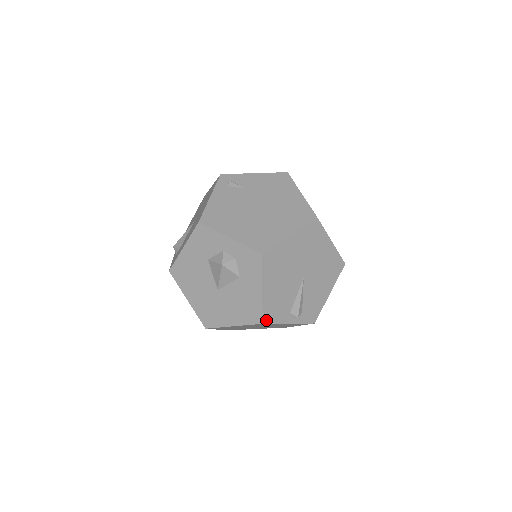
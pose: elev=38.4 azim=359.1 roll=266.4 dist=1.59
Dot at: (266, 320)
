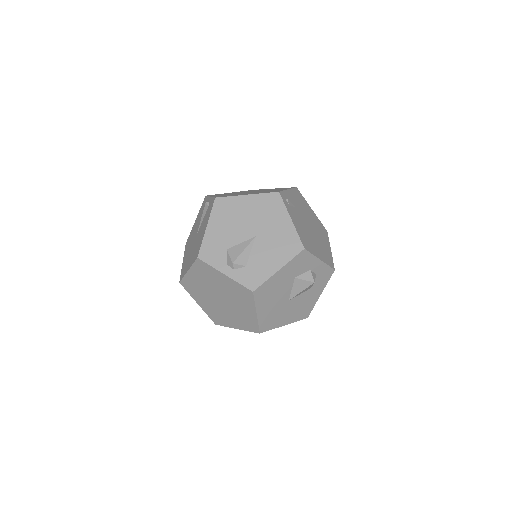
Dot at: (308, 314)
